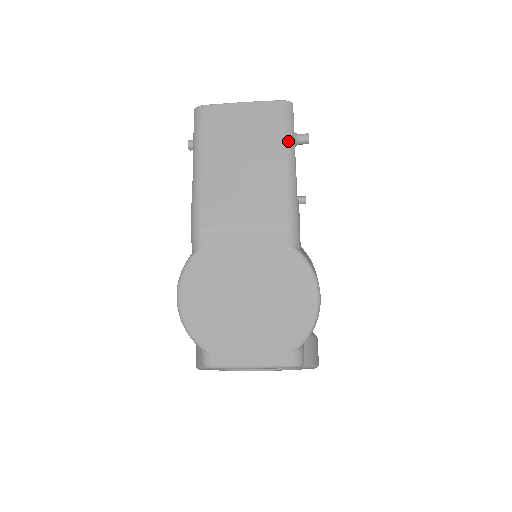
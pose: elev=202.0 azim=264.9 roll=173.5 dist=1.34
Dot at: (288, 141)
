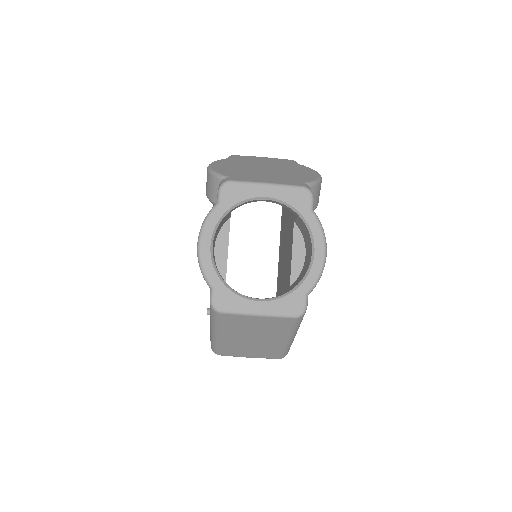
Dot at: occluded
